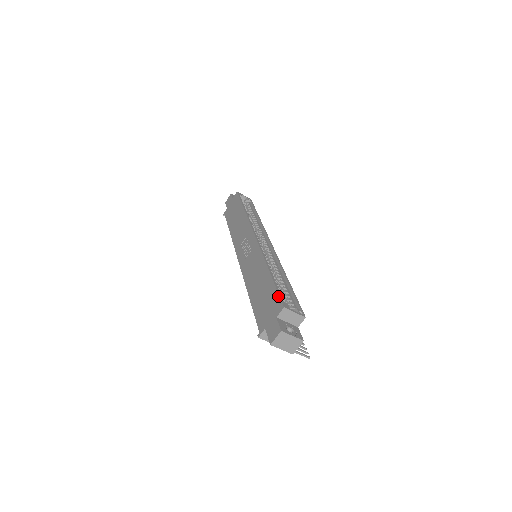
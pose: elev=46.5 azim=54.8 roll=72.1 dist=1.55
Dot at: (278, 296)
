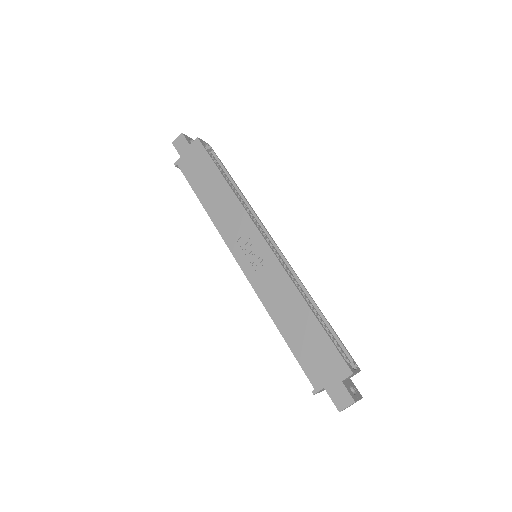
Dot at: (339, 355)
